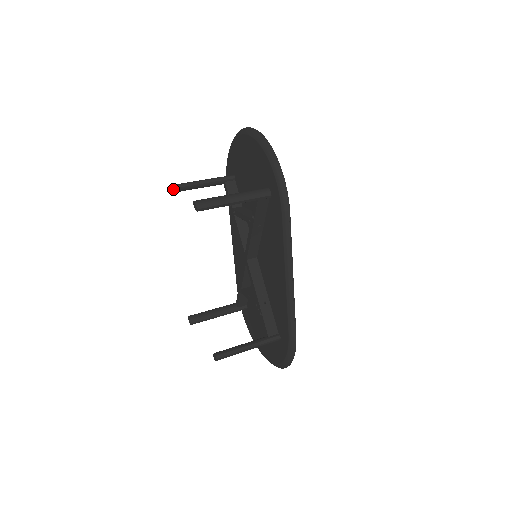
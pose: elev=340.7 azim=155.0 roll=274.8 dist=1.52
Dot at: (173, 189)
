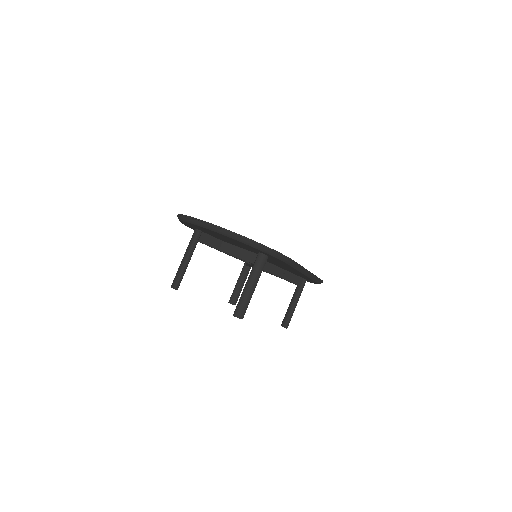
Dot at: occluded
